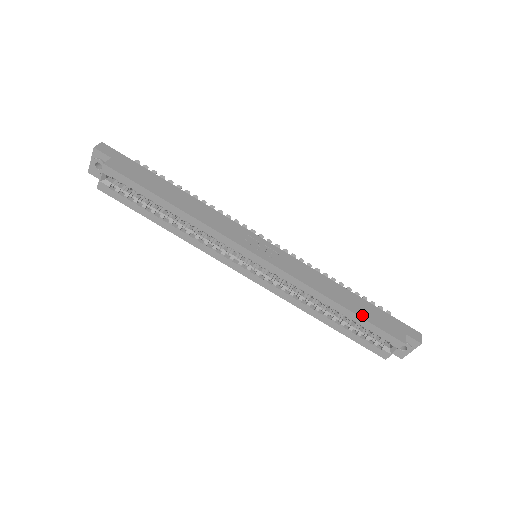
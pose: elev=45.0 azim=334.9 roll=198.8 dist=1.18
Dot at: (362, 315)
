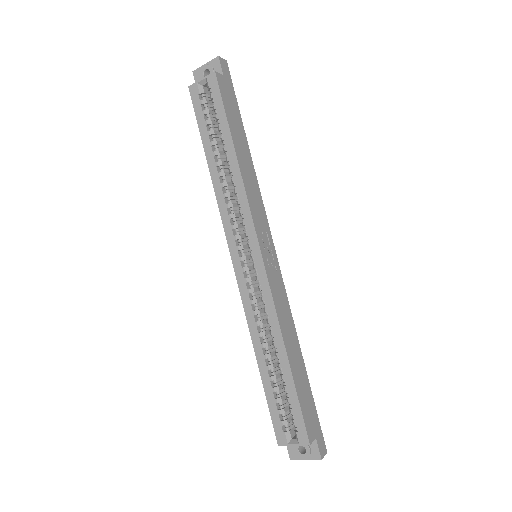
Dot at: (297, 384)
